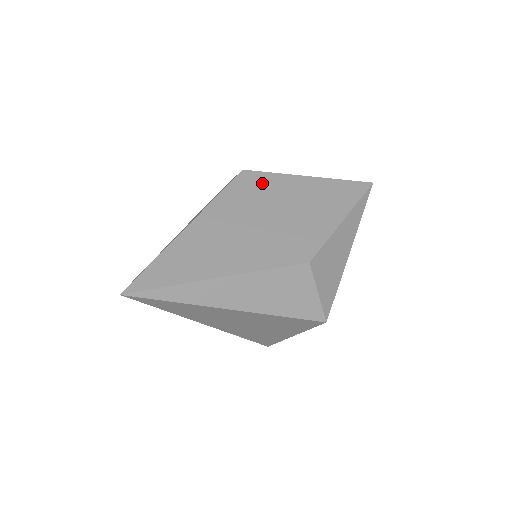
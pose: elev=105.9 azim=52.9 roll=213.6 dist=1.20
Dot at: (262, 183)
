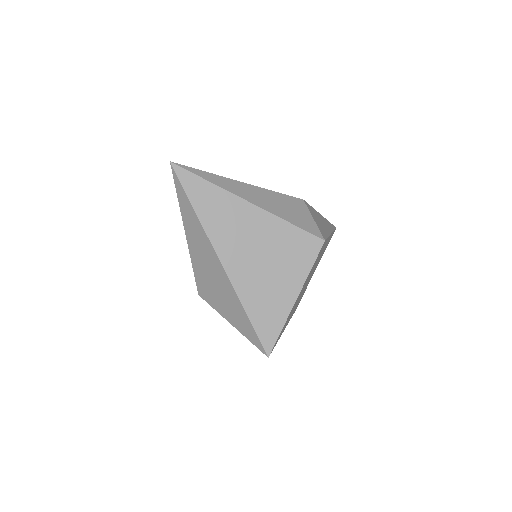
Dot at: occluded
